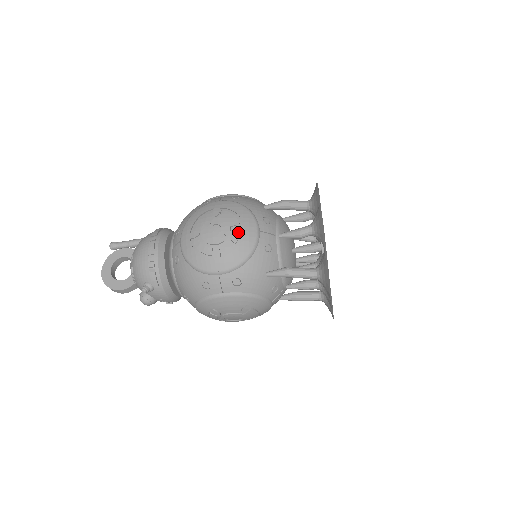
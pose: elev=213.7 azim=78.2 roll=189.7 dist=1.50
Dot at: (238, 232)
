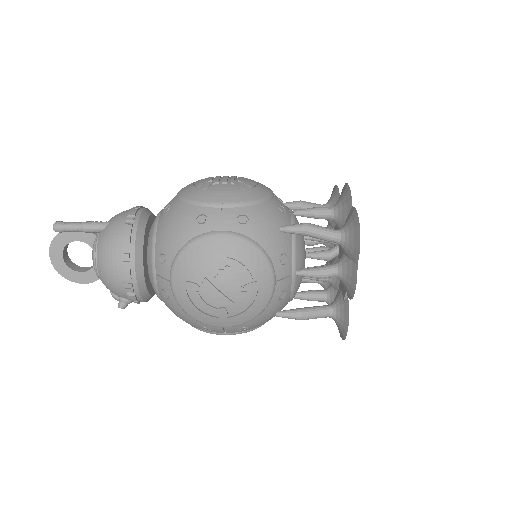
Dot at: (251, 292)
